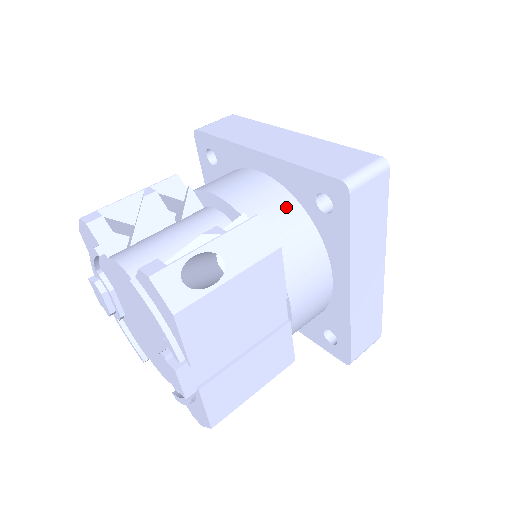
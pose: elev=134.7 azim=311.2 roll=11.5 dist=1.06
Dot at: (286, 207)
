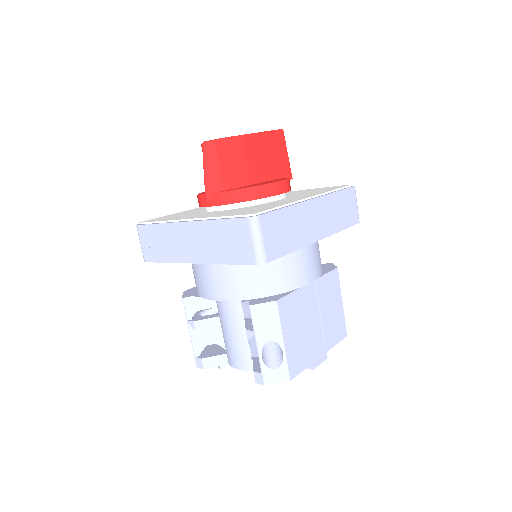
Dot at: (245, 268)
